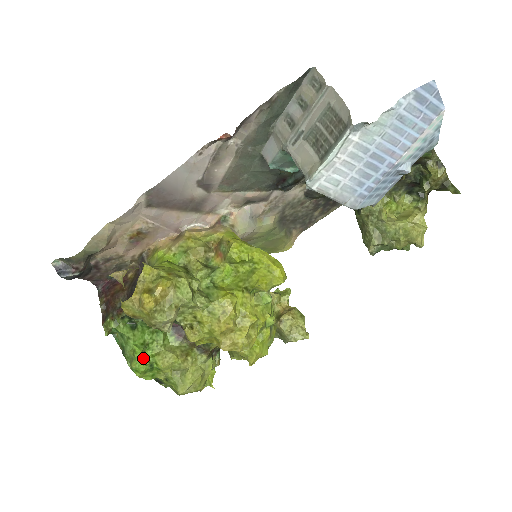
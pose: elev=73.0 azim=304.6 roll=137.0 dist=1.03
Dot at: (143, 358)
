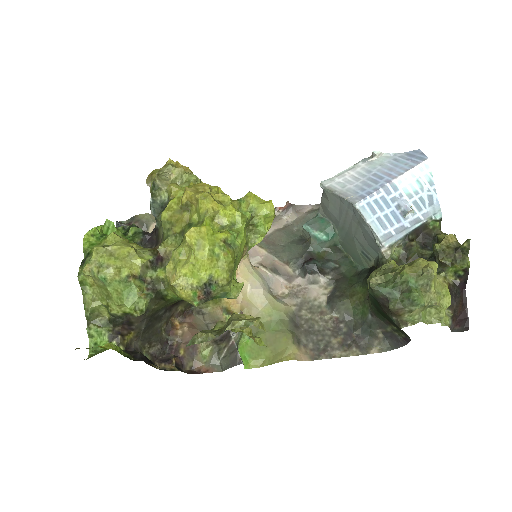
Dot at: occluded
